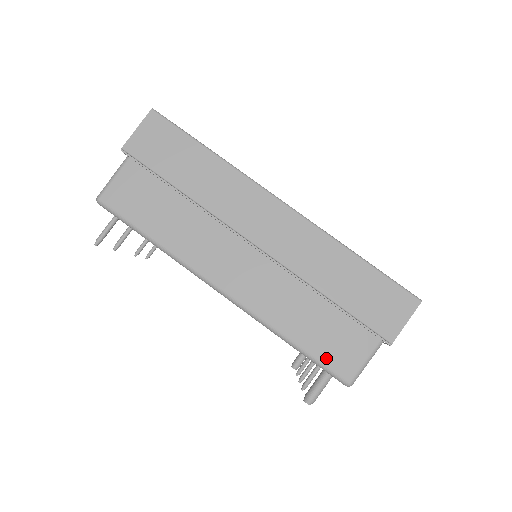
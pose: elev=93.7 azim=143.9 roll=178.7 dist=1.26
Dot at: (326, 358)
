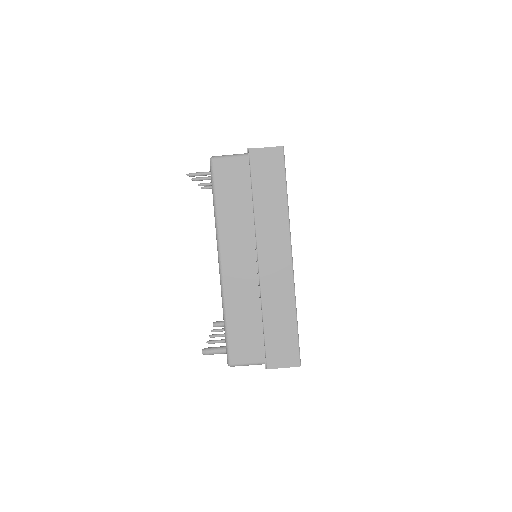
Dot at: (233, 343)
